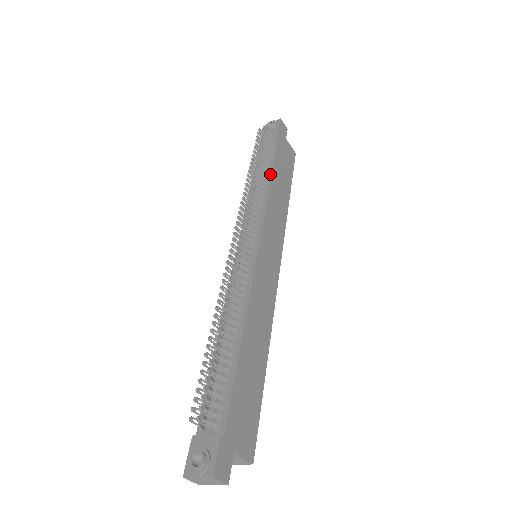
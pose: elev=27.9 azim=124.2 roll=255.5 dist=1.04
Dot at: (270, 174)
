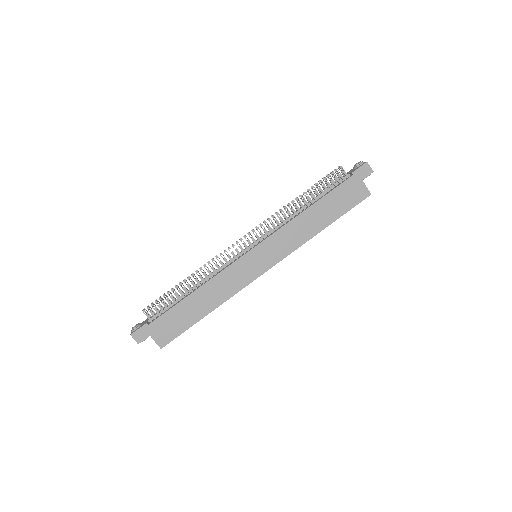
Dot at: (310, 206)
